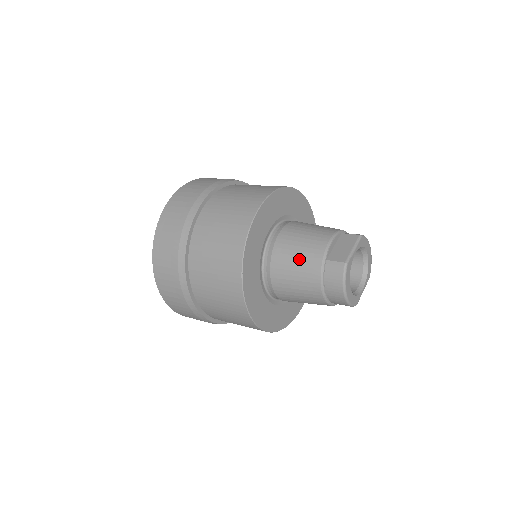
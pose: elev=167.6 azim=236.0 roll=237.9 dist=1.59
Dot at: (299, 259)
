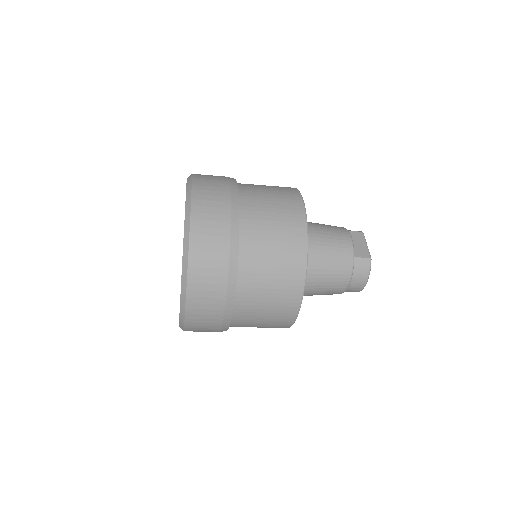
Dot at: (333, 259)
